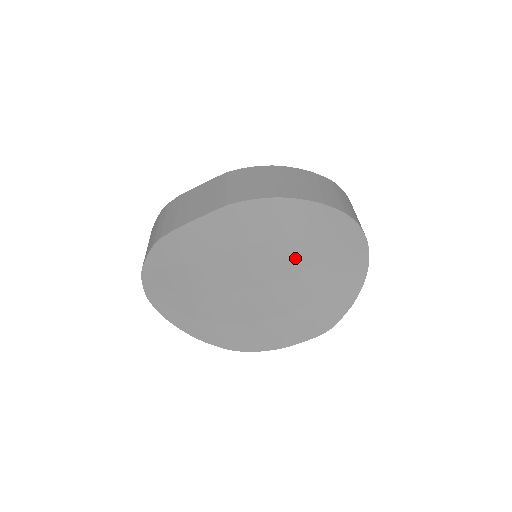
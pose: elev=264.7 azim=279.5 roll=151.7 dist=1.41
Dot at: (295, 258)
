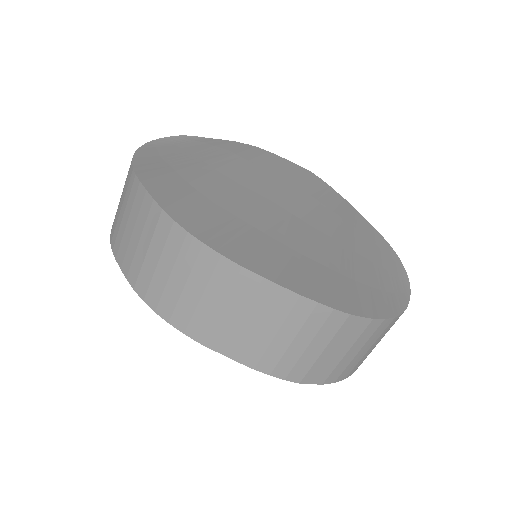
Dot at: (335, 228)
